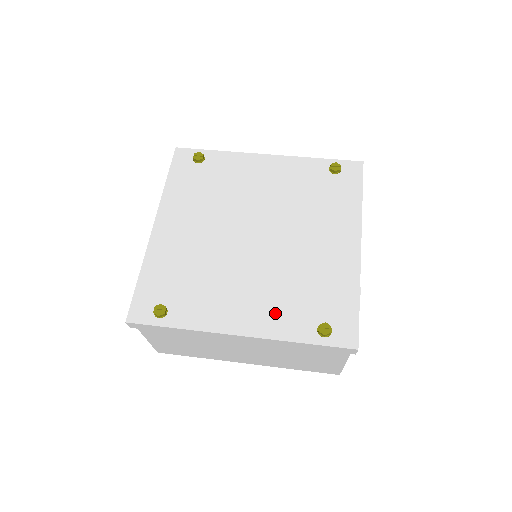
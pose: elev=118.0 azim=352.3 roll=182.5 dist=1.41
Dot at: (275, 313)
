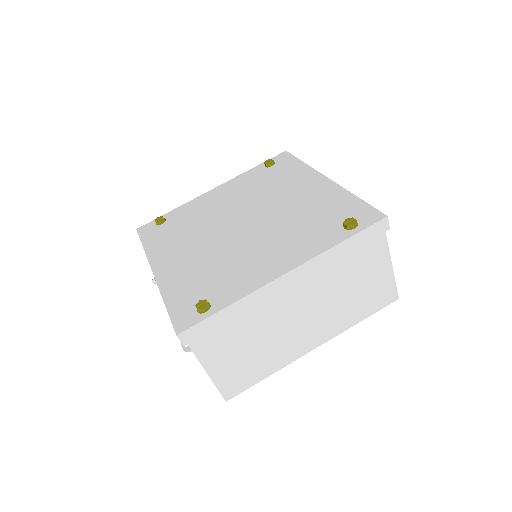
Dot at: (302, 244)
